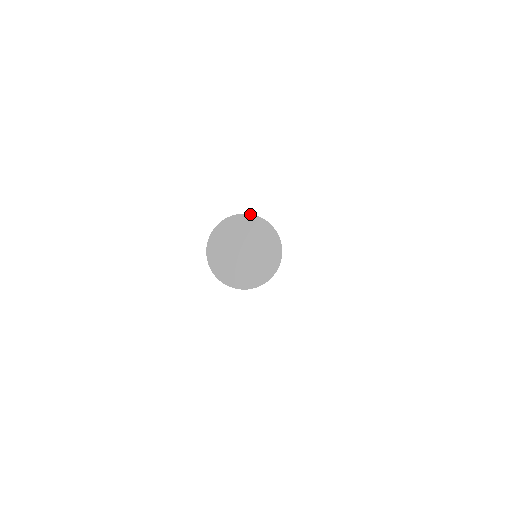
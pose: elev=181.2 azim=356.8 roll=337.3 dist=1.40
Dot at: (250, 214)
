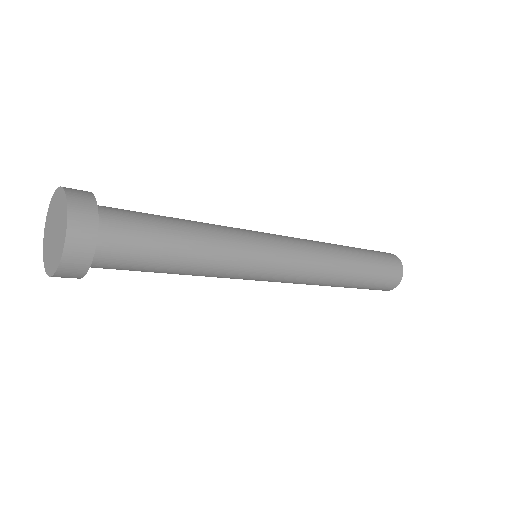
Dot at: (58, 187)
